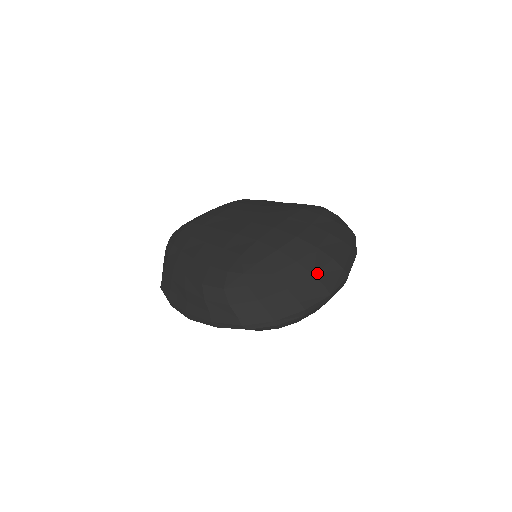
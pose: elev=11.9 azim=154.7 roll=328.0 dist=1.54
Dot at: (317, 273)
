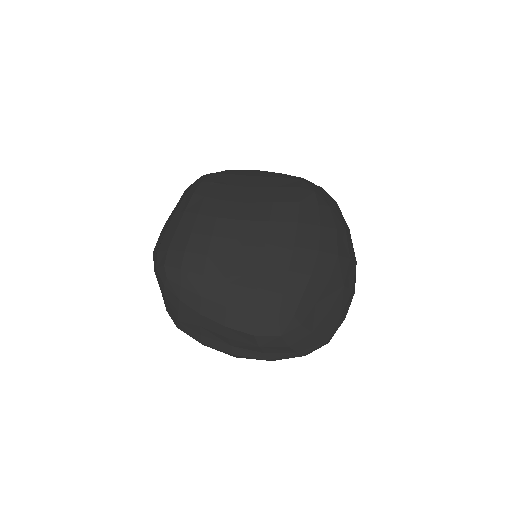
Dot at: (345, 282)
